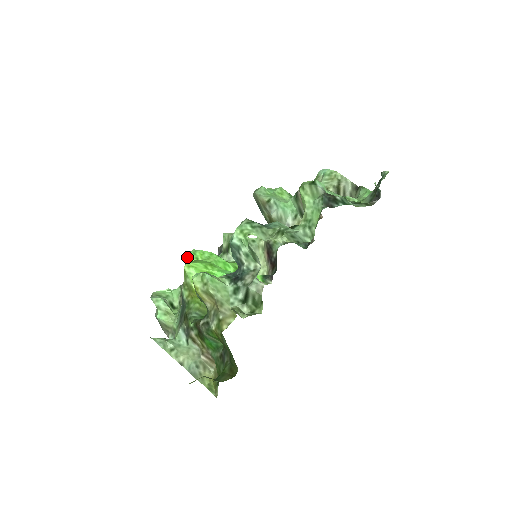
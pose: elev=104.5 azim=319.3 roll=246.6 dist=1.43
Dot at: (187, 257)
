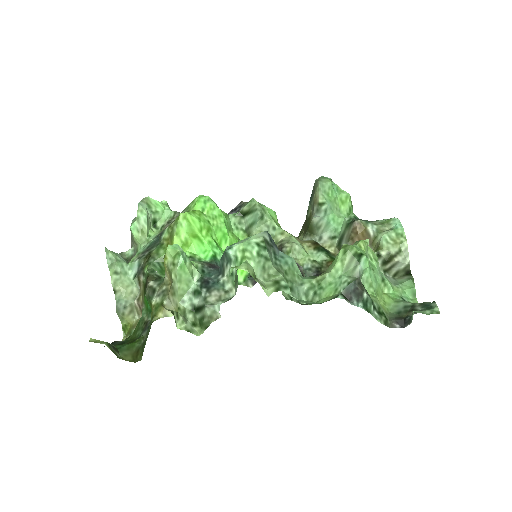
Dot at: (196, 199)
